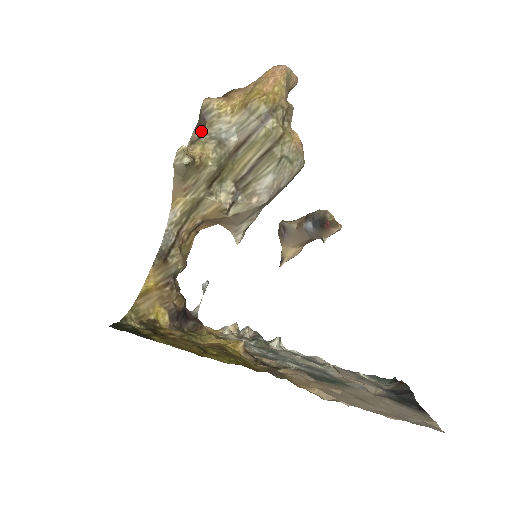
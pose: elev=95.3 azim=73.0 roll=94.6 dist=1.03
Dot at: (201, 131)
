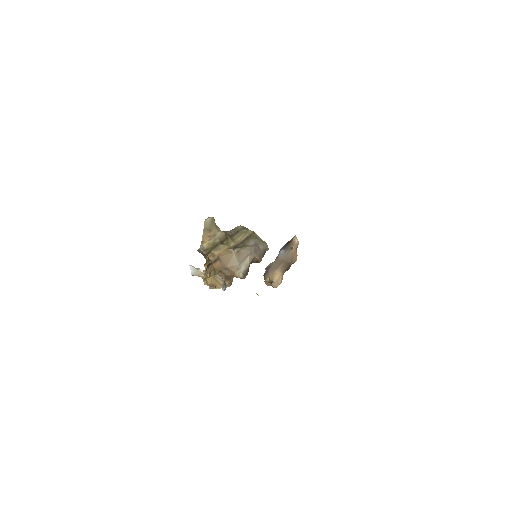
Dot at: occluded
